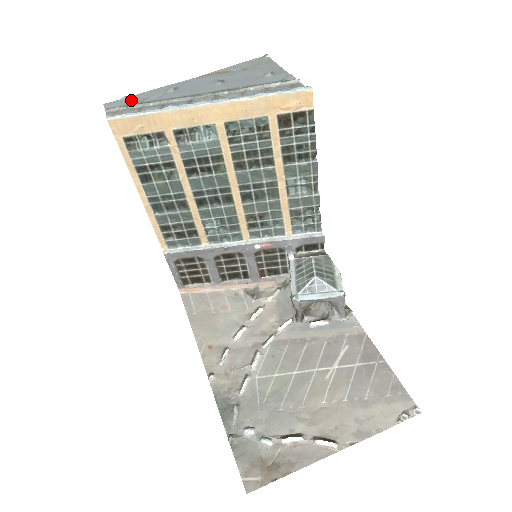
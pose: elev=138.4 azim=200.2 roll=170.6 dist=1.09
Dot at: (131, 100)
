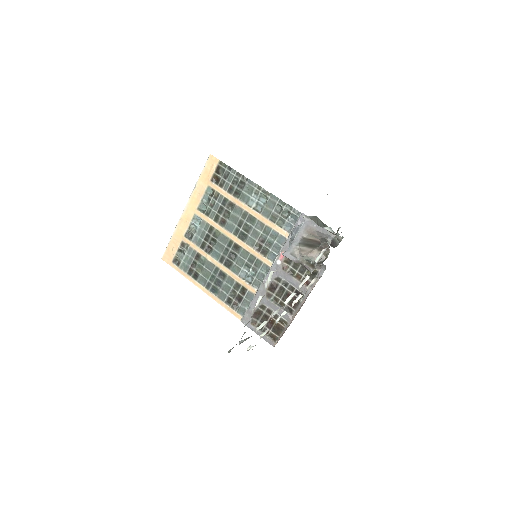
Dot at: occluded
